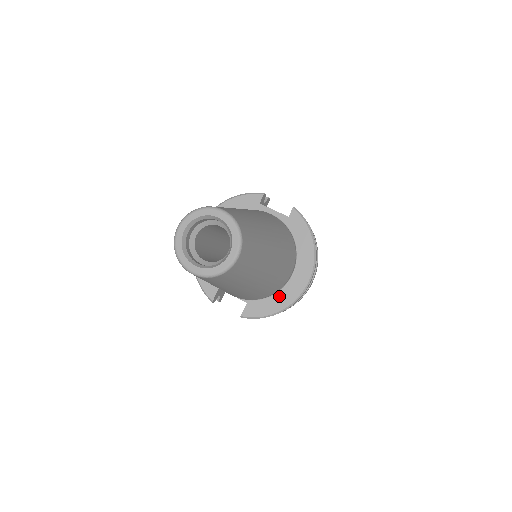
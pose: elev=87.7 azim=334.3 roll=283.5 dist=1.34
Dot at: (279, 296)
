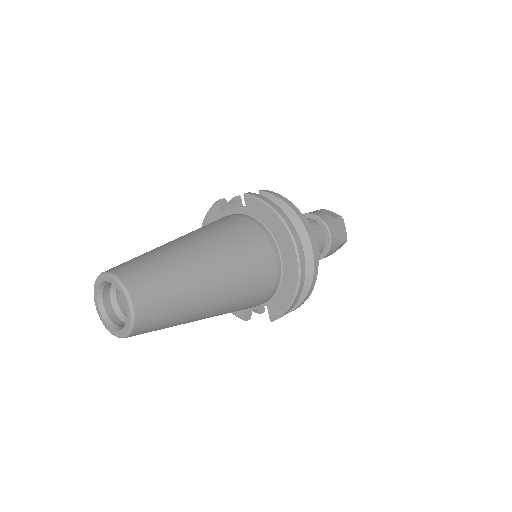
Dot at: (284, 284)
